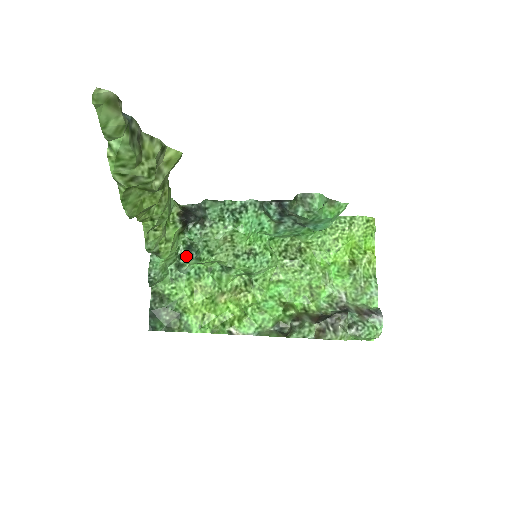
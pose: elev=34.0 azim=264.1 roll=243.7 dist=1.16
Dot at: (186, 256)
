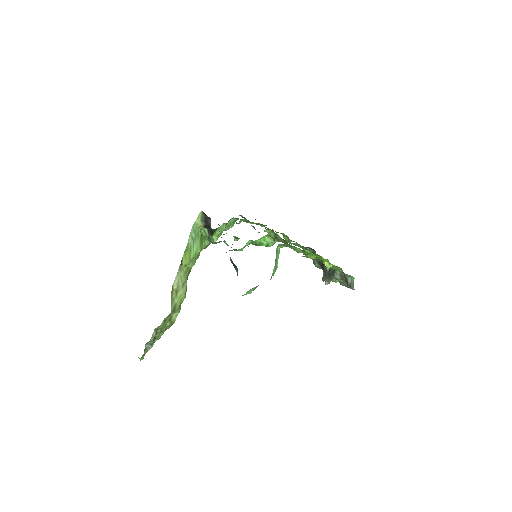
Dot at: occluded
